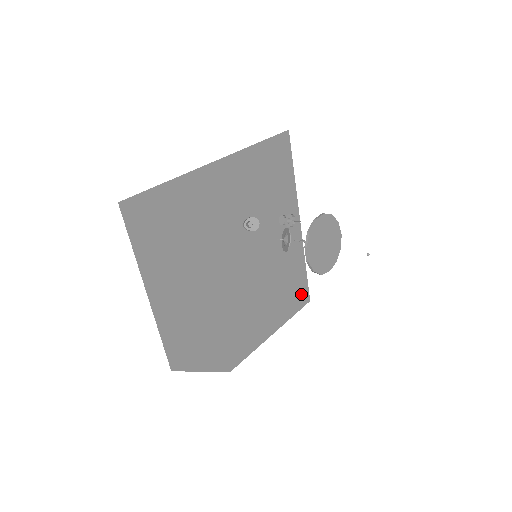
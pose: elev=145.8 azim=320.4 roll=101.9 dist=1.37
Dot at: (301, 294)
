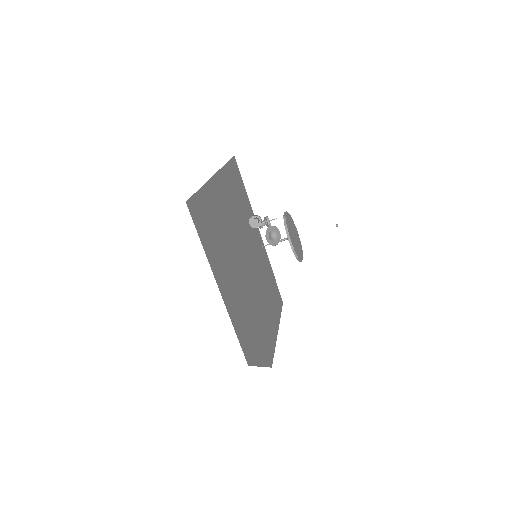
Dot at: (278, 296)
